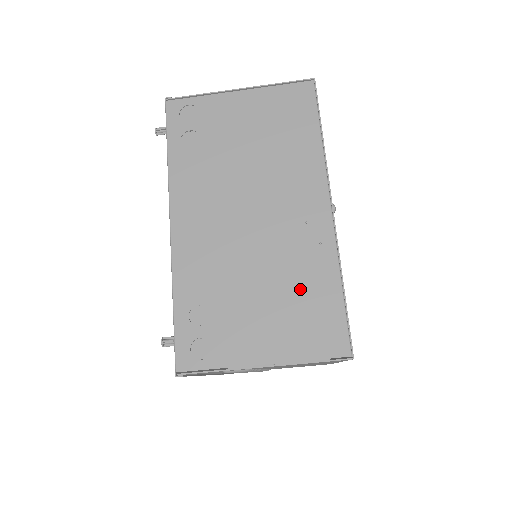
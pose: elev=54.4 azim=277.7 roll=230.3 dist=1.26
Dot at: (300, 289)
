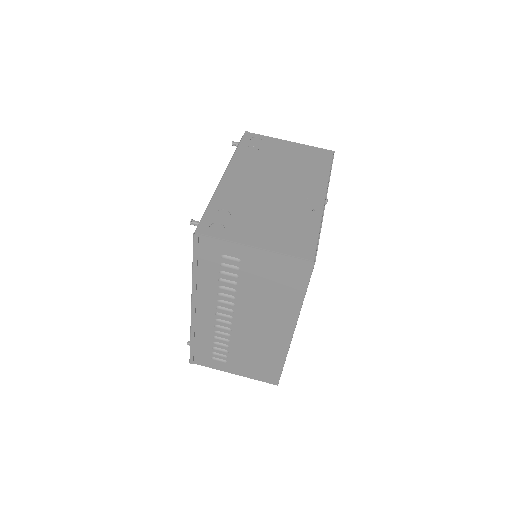
Dot at: (293, 223)
